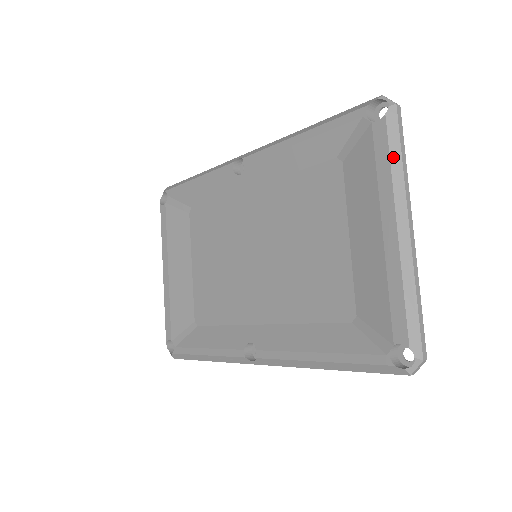
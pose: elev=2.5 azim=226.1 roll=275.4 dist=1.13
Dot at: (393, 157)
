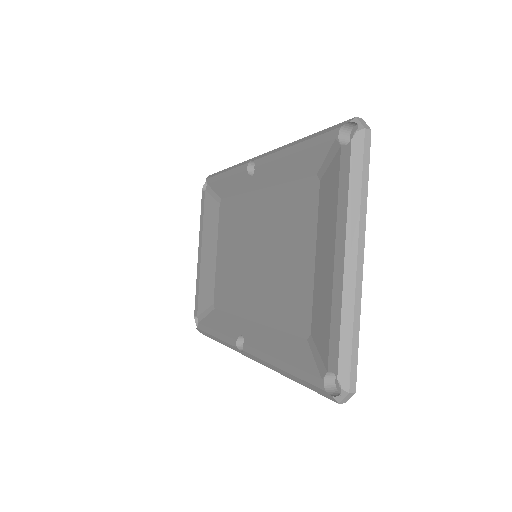
Dot at: (352, 185)
